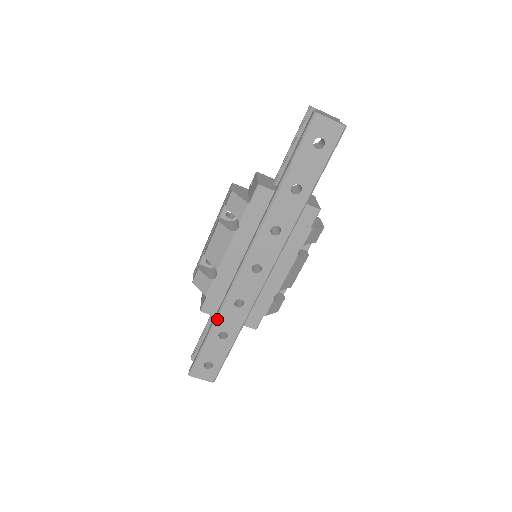
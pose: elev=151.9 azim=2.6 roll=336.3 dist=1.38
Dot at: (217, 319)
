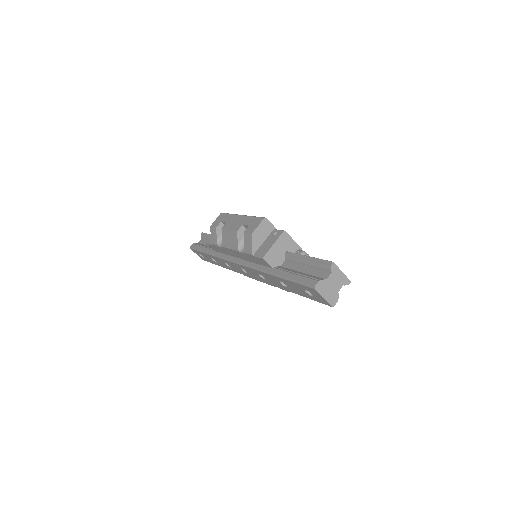
Dot at: (213, 256)
